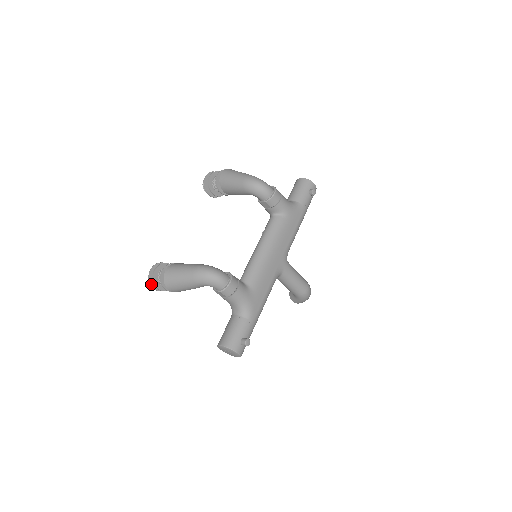
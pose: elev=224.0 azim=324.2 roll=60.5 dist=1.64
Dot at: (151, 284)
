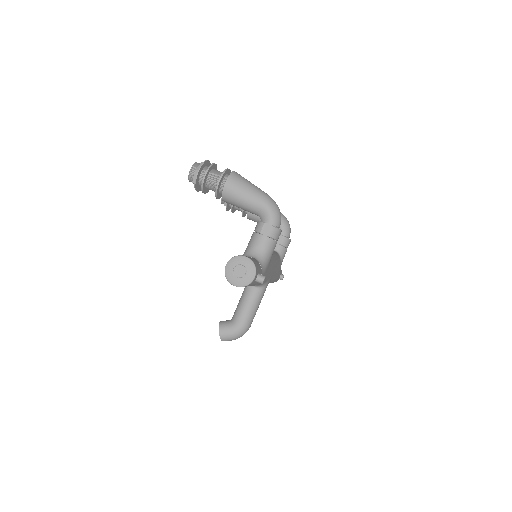
Dot at: (202, 166)
